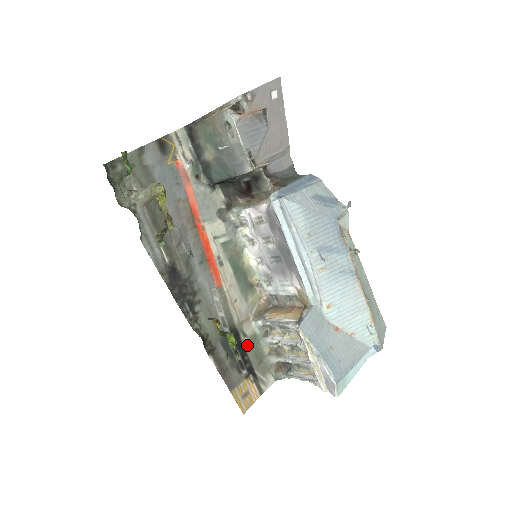
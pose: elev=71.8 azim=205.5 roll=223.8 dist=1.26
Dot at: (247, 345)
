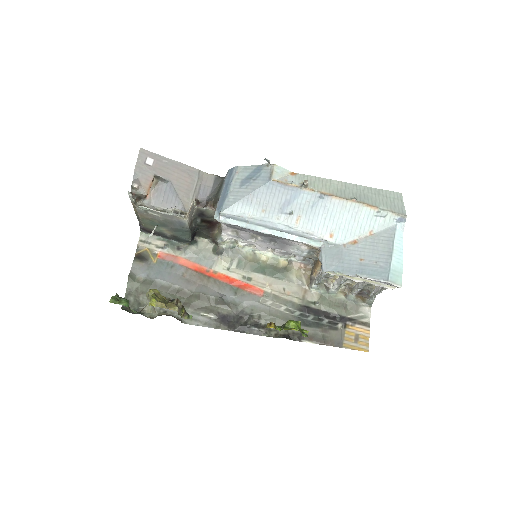
Dot at: (323, 307)
